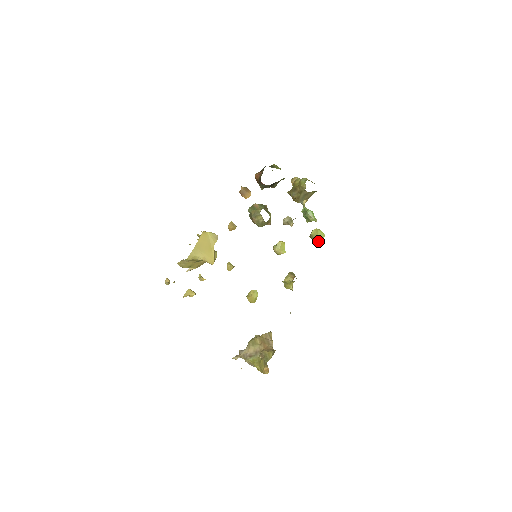
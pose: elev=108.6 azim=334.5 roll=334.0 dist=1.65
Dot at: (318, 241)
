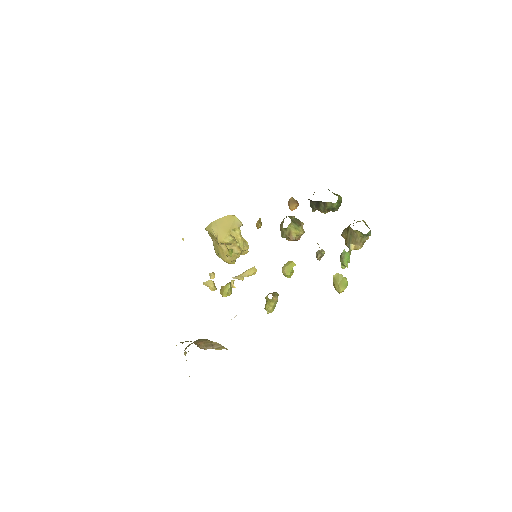
Dot at: (338, 291)
